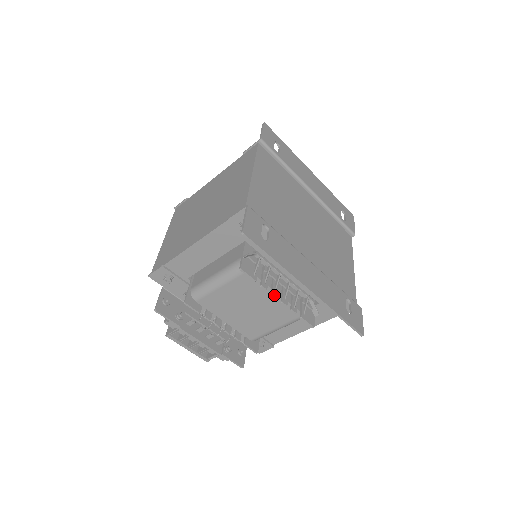
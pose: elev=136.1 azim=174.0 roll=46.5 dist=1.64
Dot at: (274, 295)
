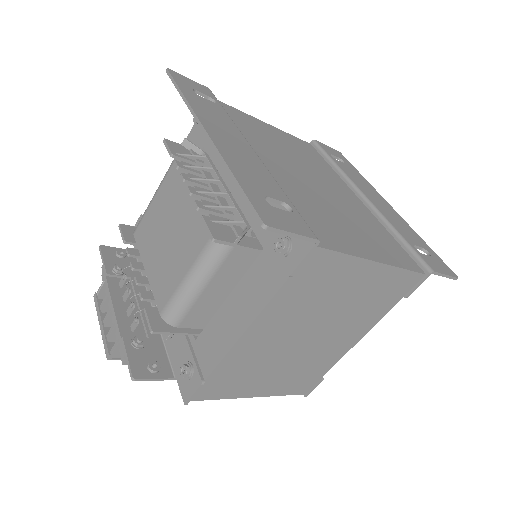
Dot at: (183, 175)
